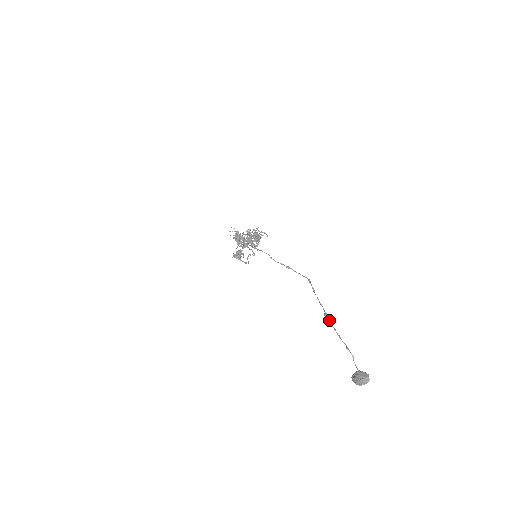
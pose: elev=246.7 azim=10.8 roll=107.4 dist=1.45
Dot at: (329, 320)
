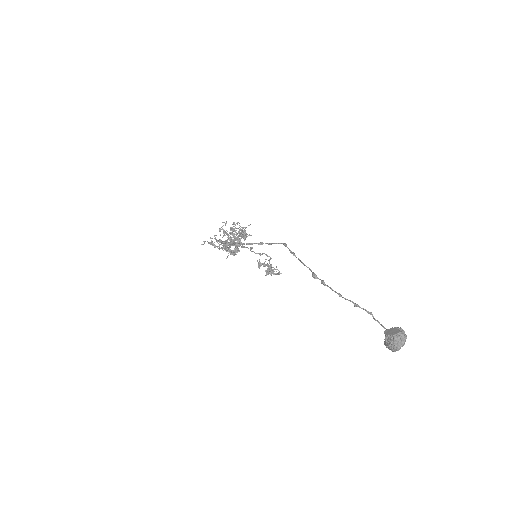
Dot at: occluded
